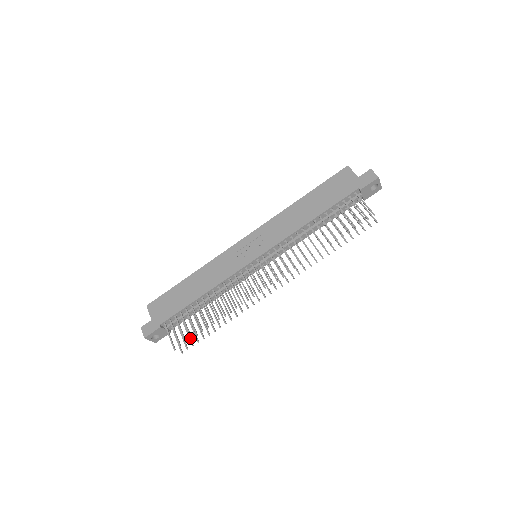
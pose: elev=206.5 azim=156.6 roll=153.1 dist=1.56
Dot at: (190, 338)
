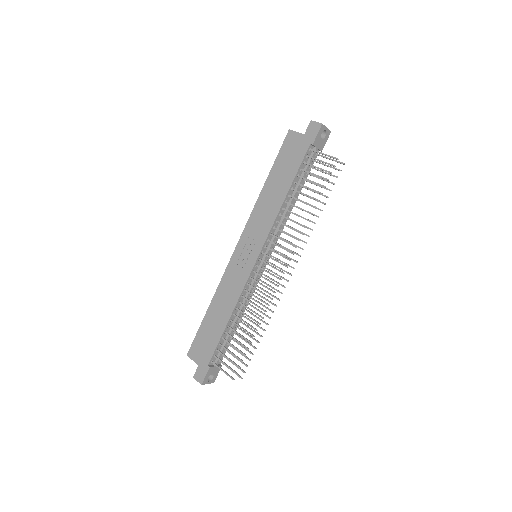
Dot at: occluded
